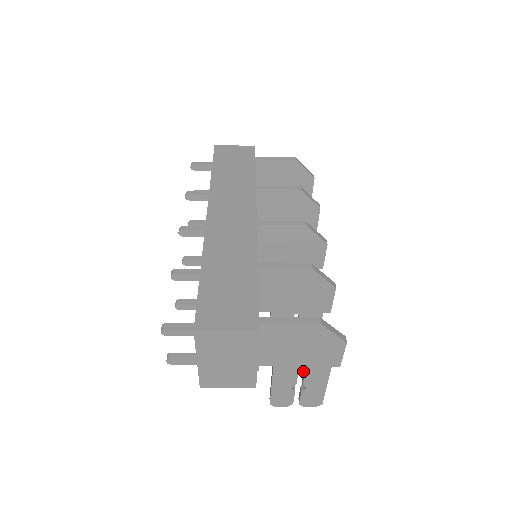
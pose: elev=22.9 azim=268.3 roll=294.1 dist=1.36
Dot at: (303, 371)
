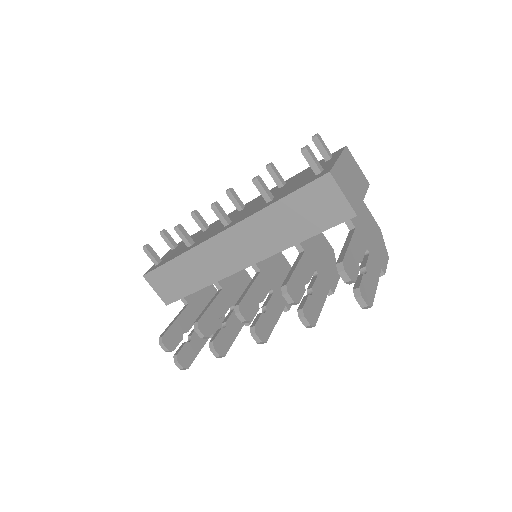
Dot at: (362, 261)
